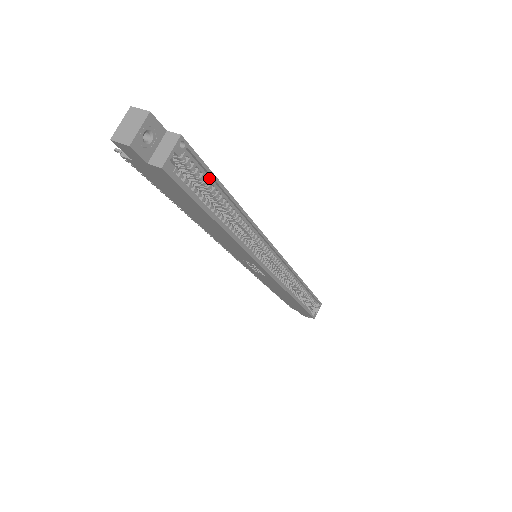
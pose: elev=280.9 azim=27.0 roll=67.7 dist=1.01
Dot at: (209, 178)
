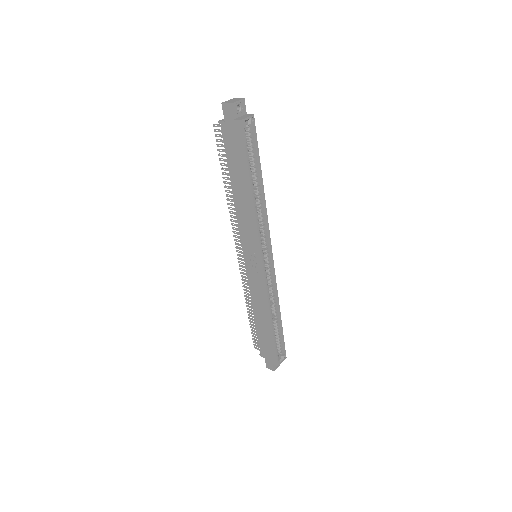
Dot at: (256, 153)
